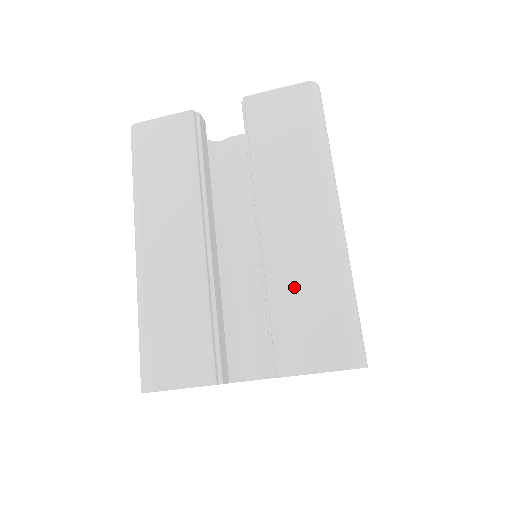
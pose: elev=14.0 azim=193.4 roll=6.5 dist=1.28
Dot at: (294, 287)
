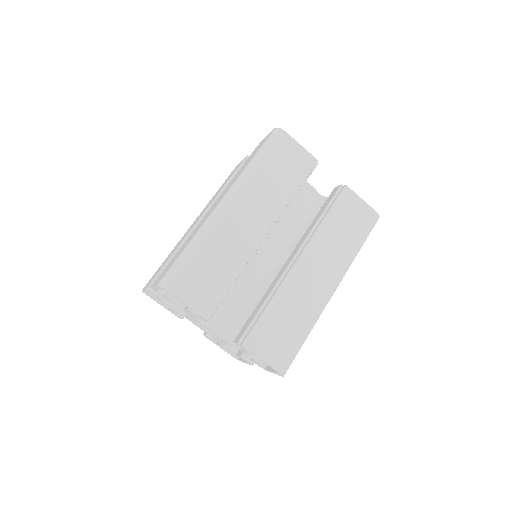
Dot at: (287, 308)
